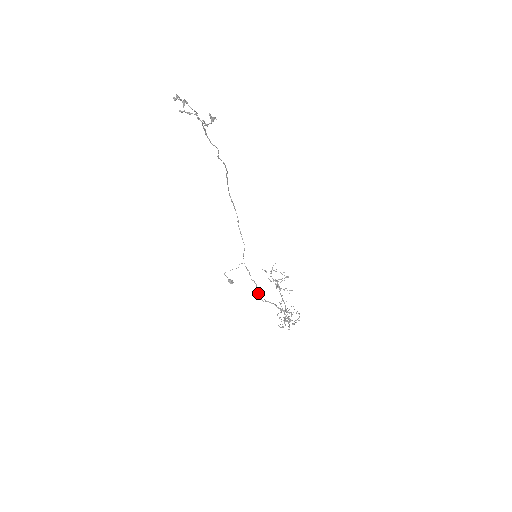
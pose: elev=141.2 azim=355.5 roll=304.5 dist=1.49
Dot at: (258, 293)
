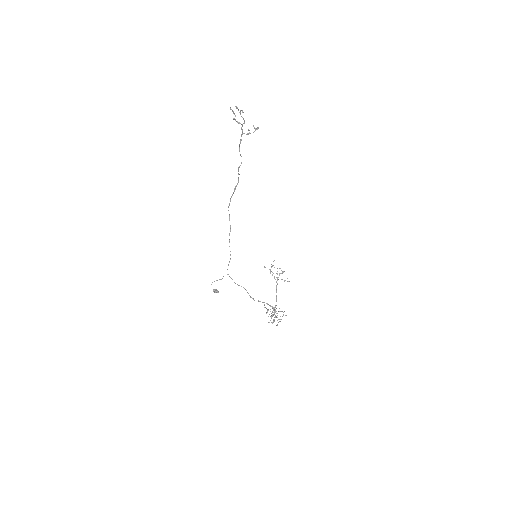
Dot at: (249, 295)
